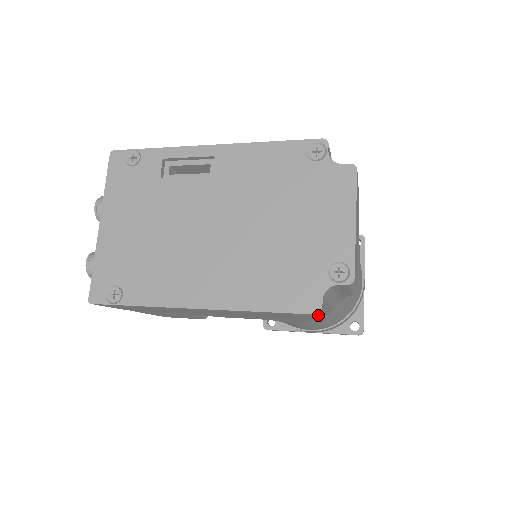
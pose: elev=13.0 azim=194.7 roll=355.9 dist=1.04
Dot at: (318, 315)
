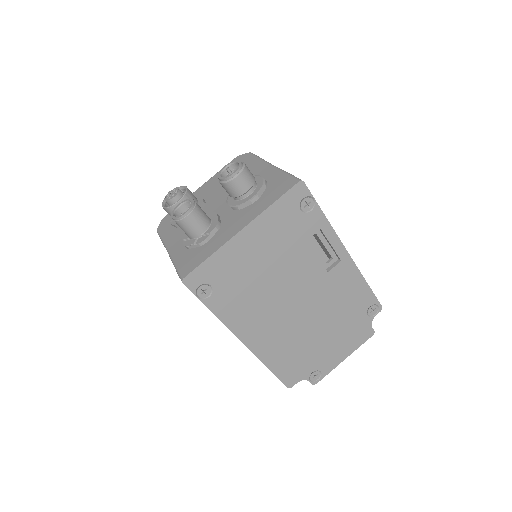
Dot at: occluded
